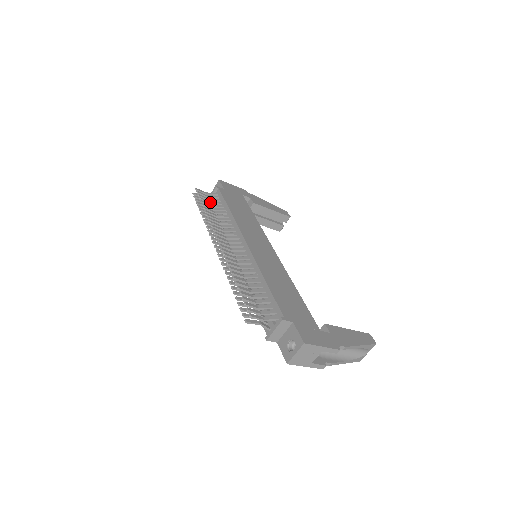
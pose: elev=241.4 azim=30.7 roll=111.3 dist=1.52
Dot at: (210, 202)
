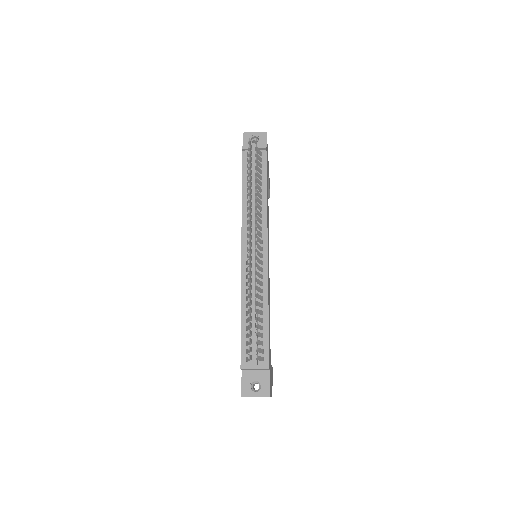
Dot at: (257, 165)
